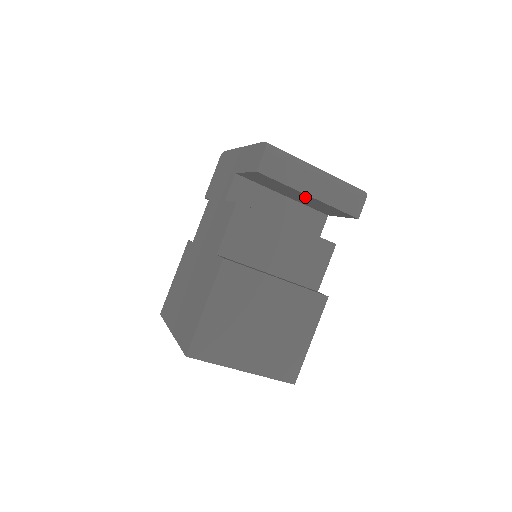
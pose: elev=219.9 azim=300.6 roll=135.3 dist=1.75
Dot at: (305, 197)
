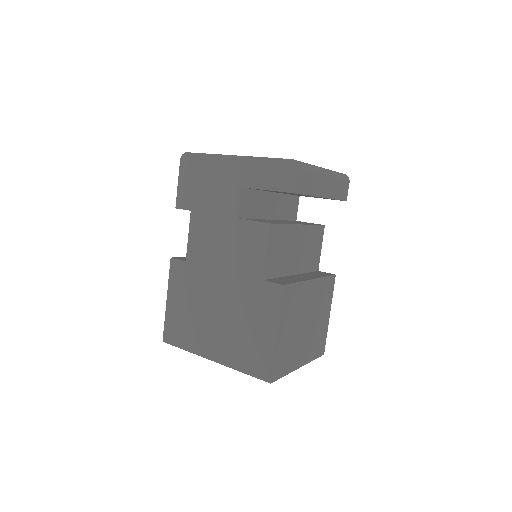
Dot at: (311, 196)
